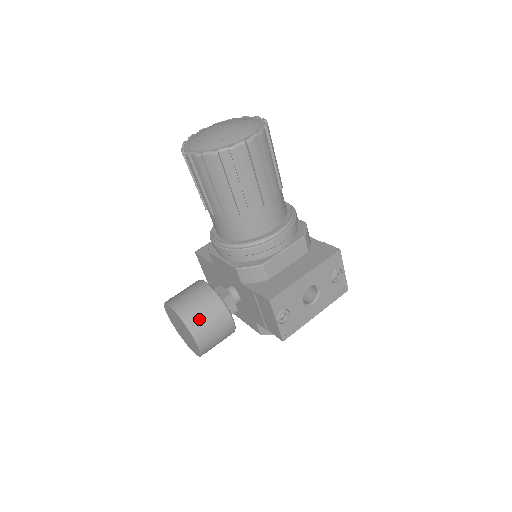
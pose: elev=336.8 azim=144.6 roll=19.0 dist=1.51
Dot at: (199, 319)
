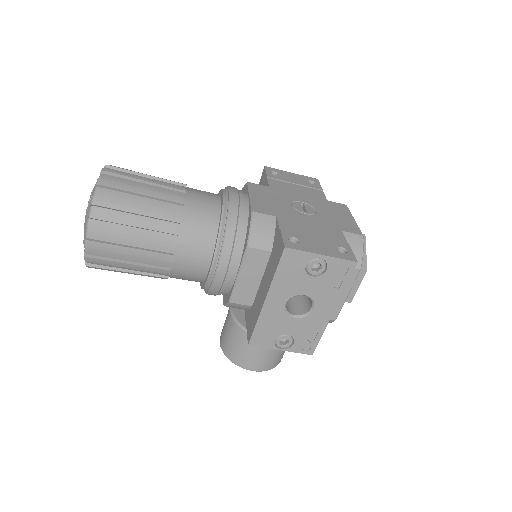
Dot at: (237, 353)
